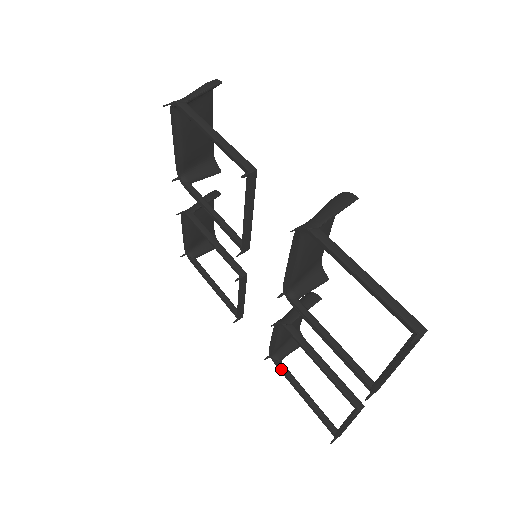
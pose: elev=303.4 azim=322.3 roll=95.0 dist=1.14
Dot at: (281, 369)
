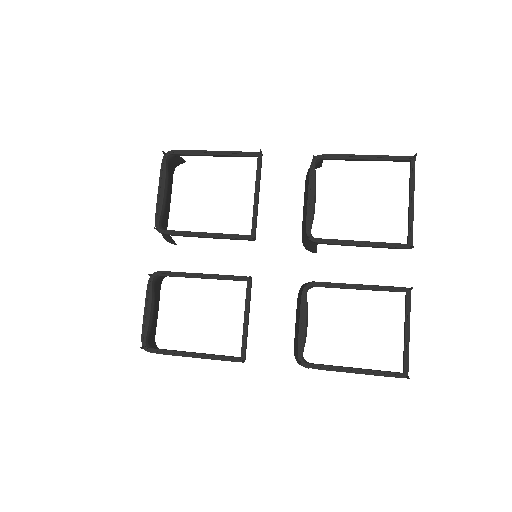
Dot at: (318, 364)
